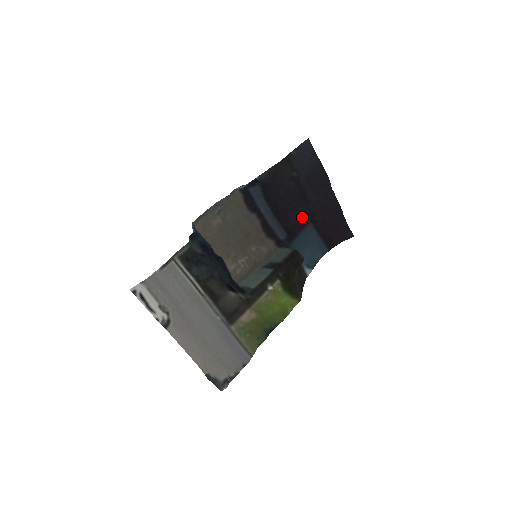
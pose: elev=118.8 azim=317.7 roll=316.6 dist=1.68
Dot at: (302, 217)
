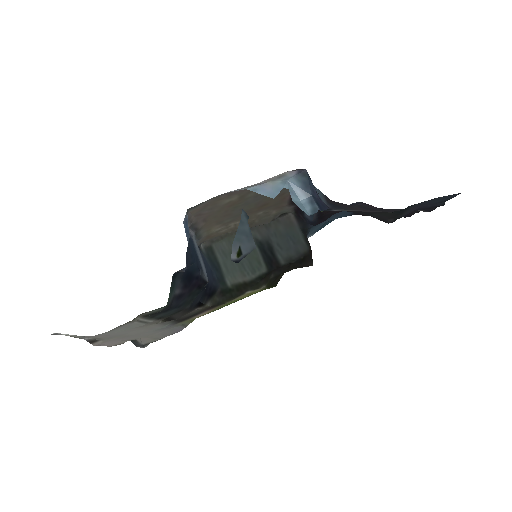
Dot at: occluded
